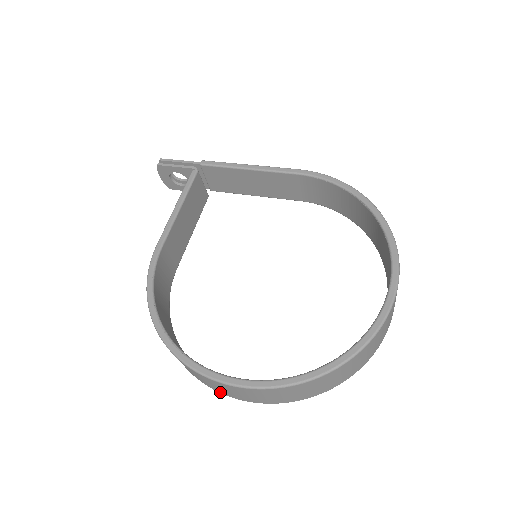
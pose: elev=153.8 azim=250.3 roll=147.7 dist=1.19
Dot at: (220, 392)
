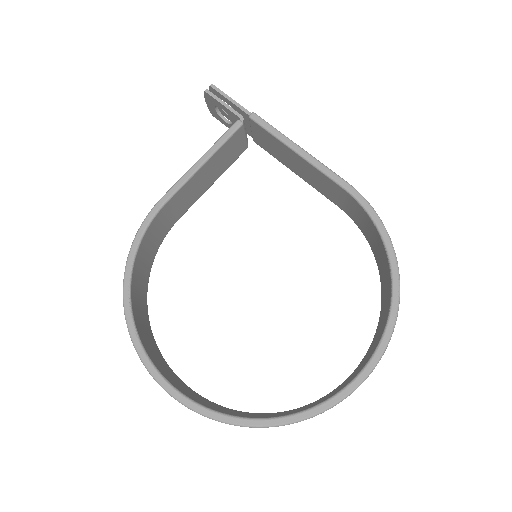
Dot at: occluded
